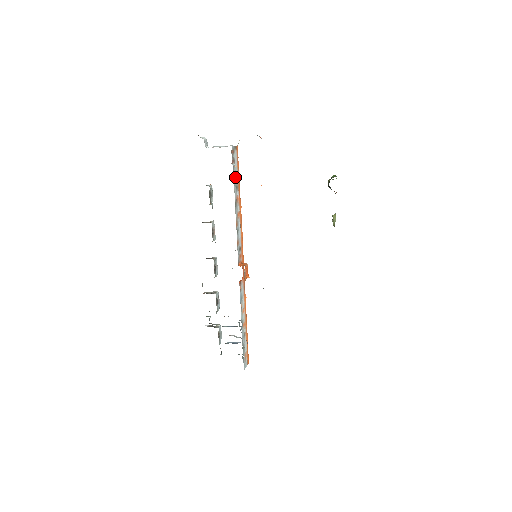
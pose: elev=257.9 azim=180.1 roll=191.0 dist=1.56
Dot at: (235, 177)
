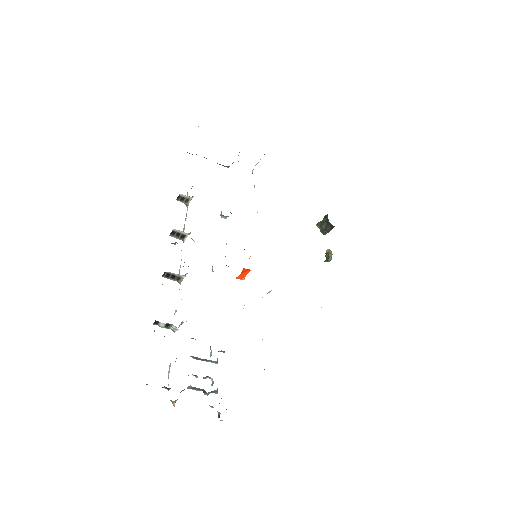
Dot at: occluded
